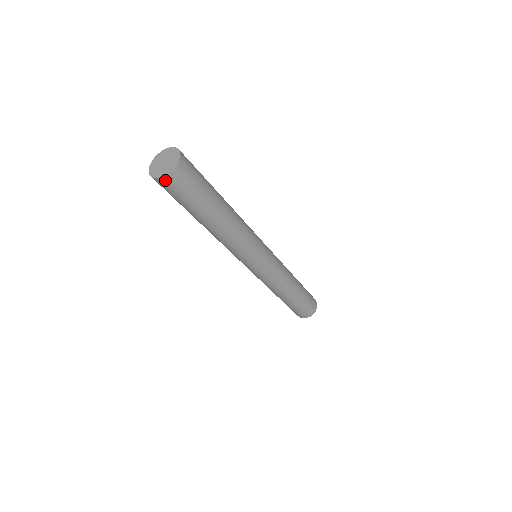
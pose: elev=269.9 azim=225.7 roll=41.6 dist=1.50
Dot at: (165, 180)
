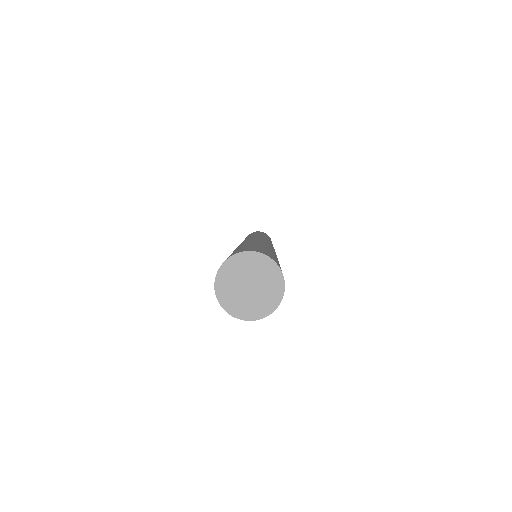
Dot at: (226, 308)
